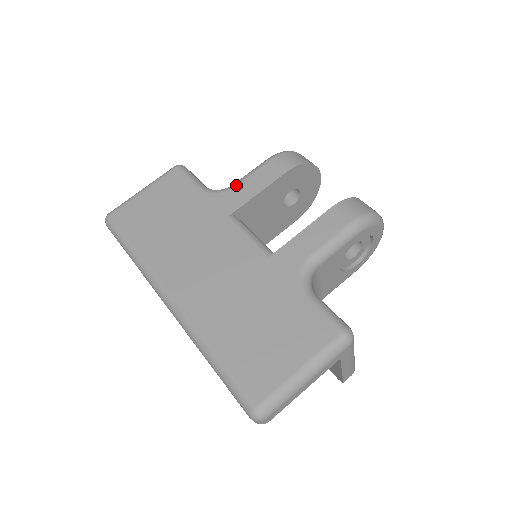
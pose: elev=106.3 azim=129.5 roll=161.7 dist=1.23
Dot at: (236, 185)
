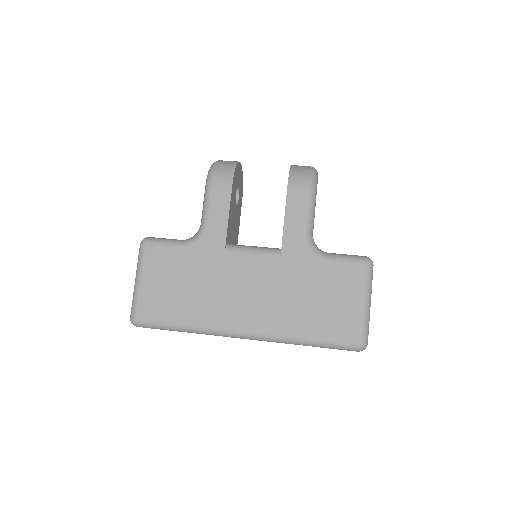
Dot at: (206, 223)
